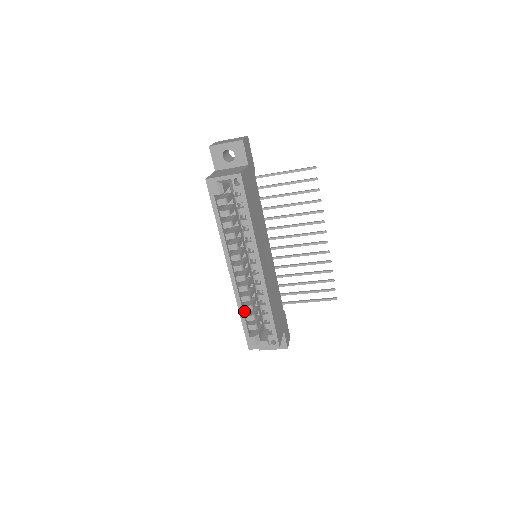
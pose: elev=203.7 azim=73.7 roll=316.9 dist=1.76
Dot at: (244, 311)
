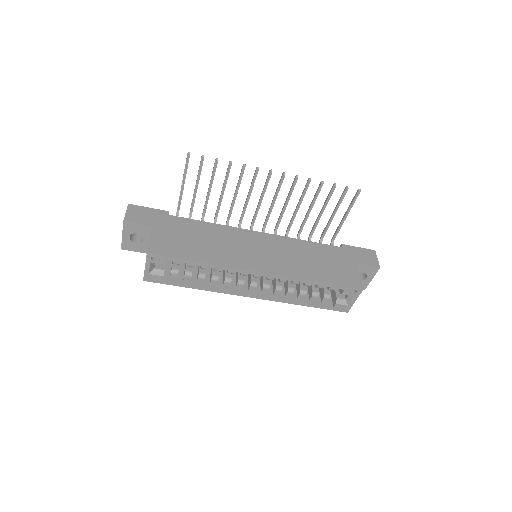
Dot at: (303, 299)
